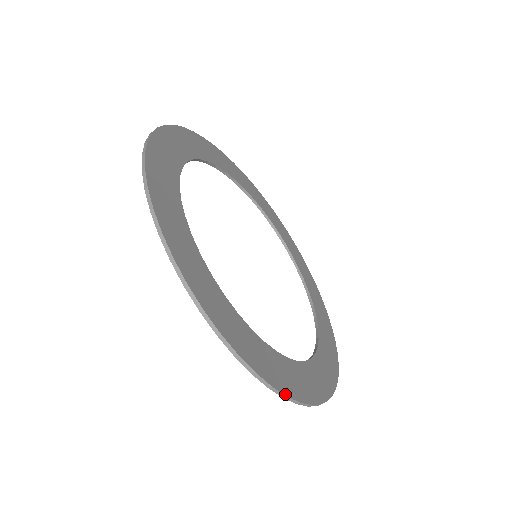
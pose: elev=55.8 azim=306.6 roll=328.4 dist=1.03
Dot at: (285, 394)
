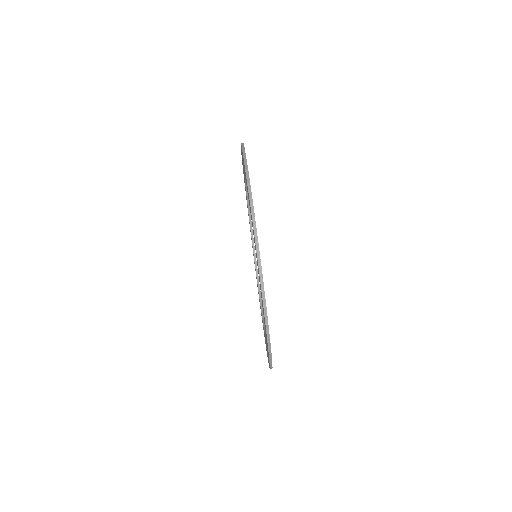
Dot at: occluded
